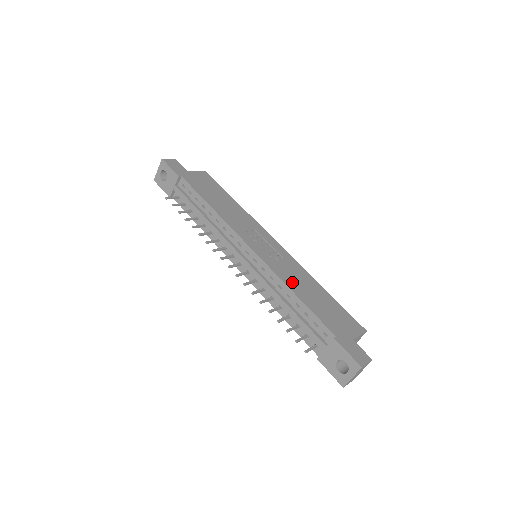
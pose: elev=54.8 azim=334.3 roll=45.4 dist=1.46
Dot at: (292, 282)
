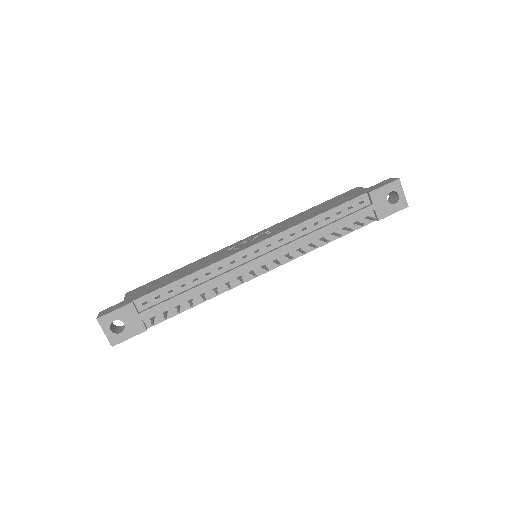
Dot at: (301, 220)
